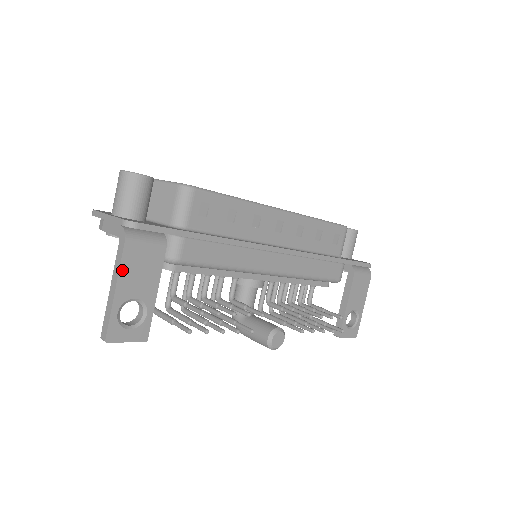
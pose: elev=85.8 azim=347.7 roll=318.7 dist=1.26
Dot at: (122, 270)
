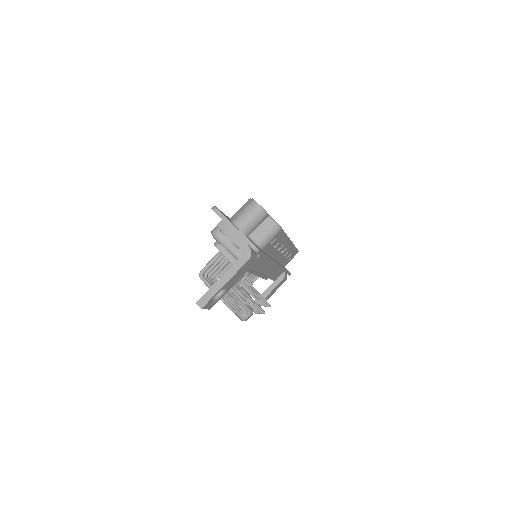
Dot at: (236, 273)
